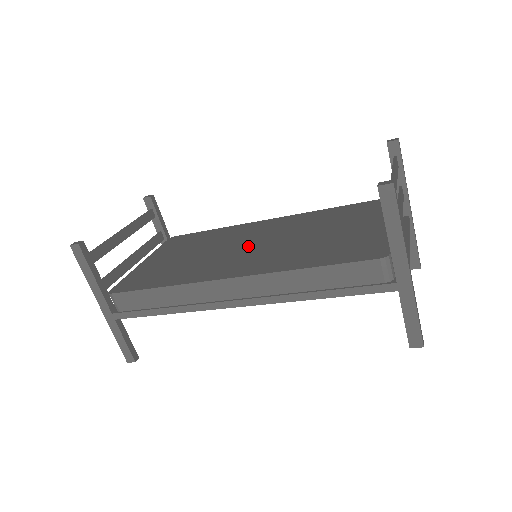
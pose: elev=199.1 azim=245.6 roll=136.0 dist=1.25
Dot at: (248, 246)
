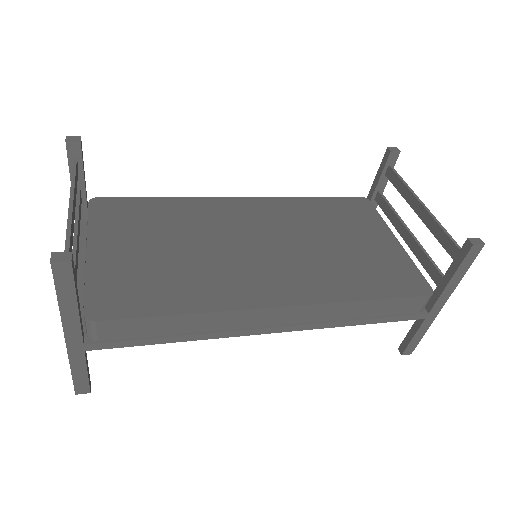
Dot at: (256, 247)
